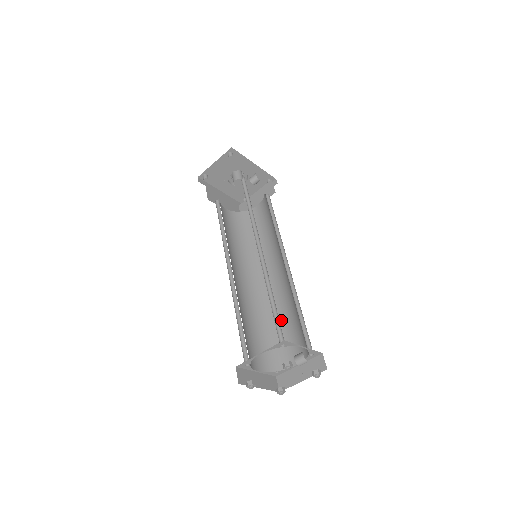
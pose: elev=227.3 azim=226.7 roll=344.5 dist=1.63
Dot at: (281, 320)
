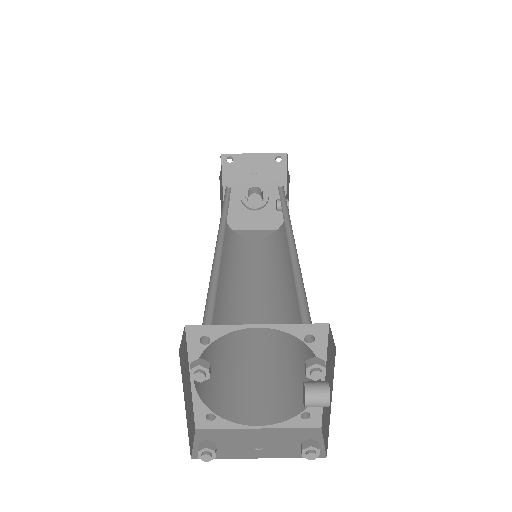
Dot at: (247, 352)
